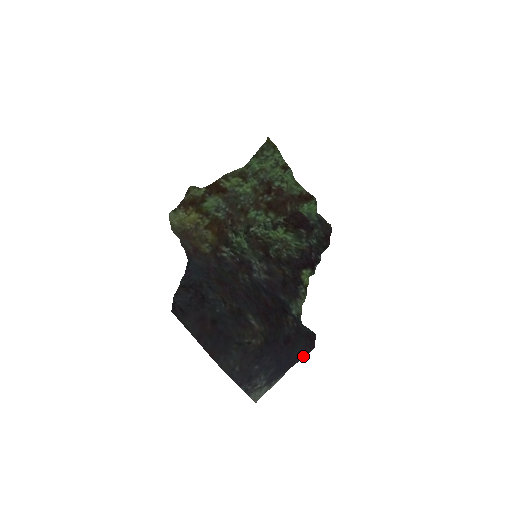
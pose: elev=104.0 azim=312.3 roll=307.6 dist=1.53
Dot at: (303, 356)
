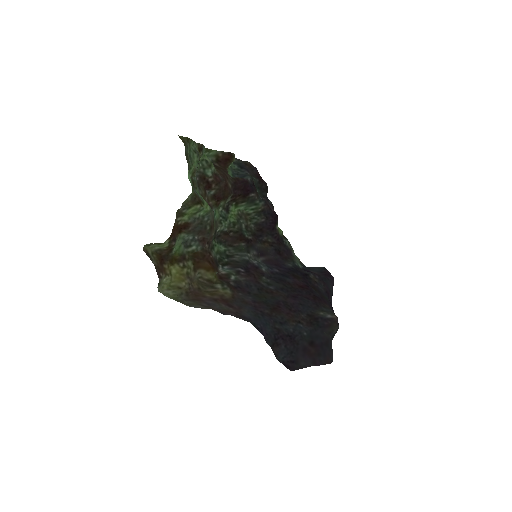
Dot at: occluded
